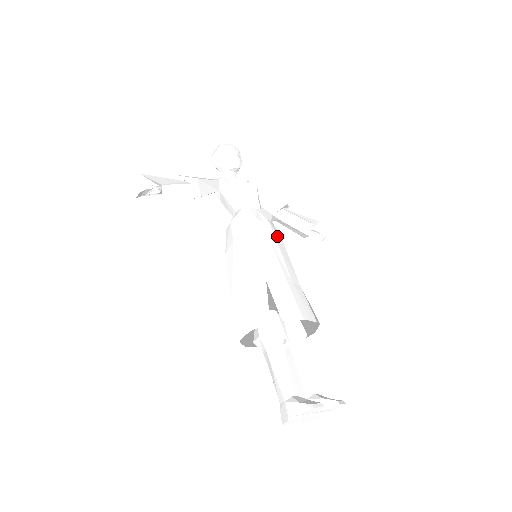
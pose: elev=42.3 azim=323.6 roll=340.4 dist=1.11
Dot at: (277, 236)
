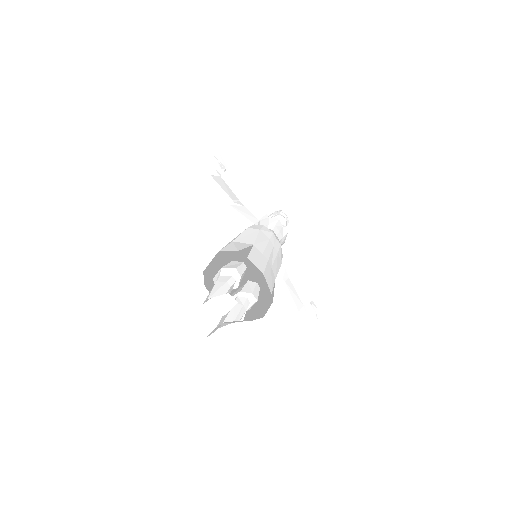
Dot at: (280, 254)
